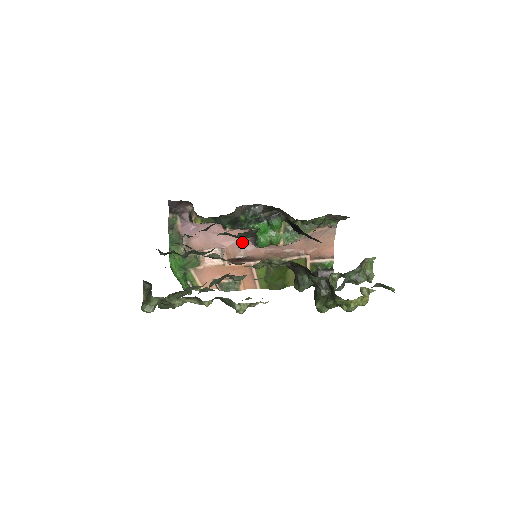
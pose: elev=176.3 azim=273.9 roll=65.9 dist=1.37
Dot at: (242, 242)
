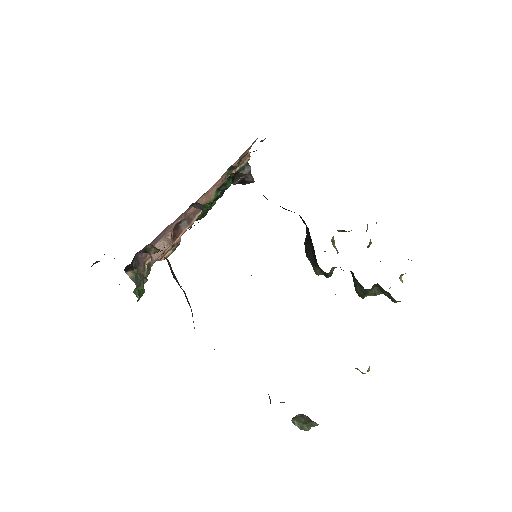
Dot at: (182, 214)
